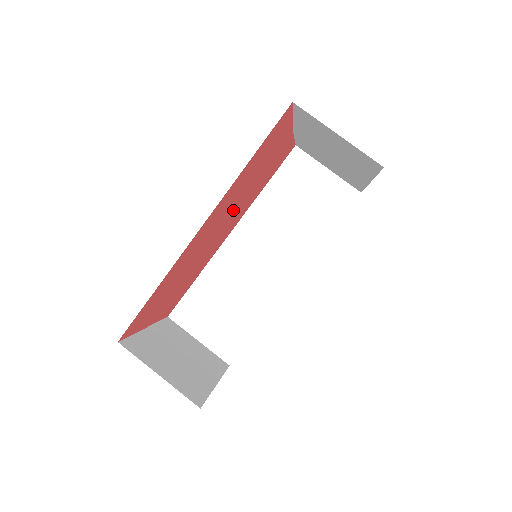
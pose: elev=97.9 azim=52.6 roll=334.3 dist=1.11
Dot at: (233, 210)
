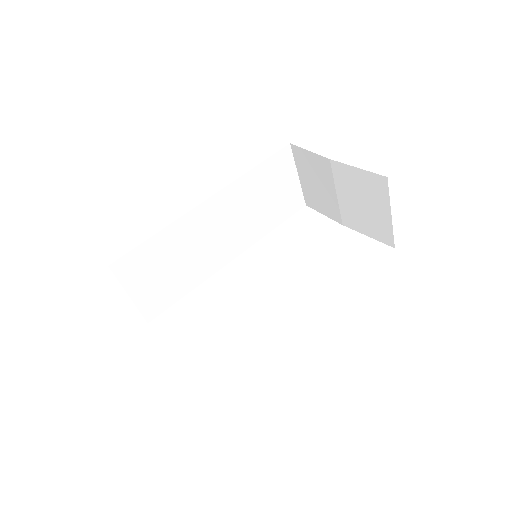
Dot at: occluded
